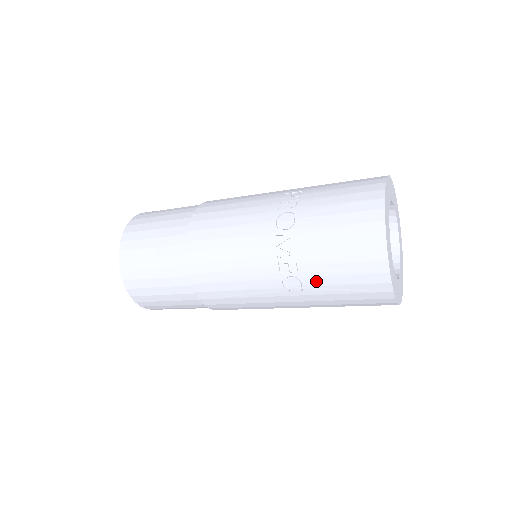
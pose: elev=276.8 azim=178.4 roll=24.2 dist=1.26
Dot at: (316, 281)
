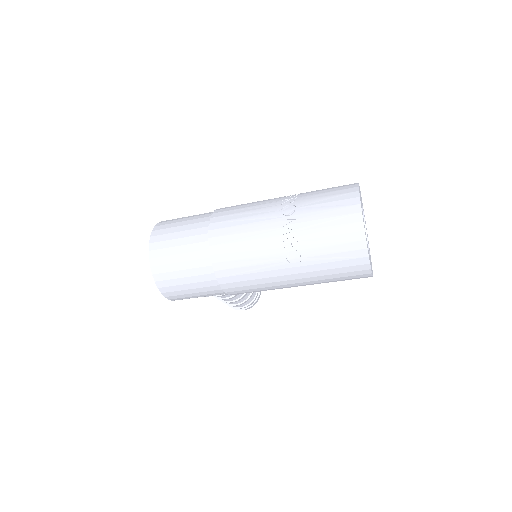
Dot at: (312, 252)
